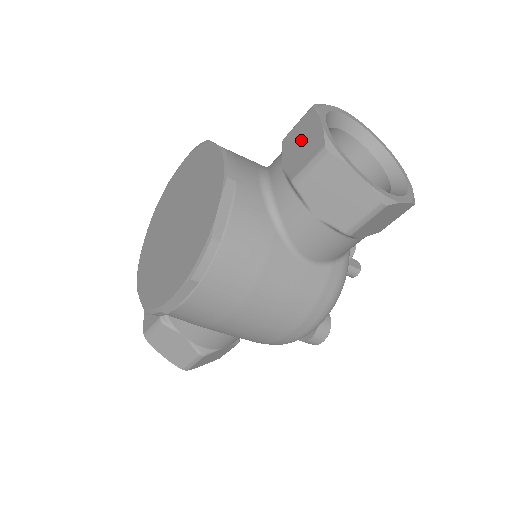
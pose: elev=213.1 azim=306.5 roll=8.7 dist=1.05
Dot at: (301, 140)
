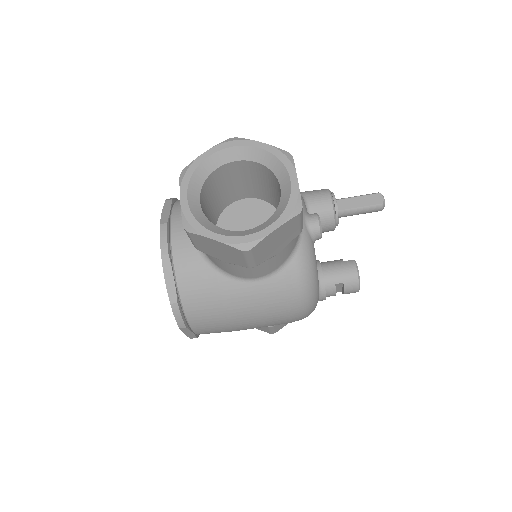
Dot at: occluded
